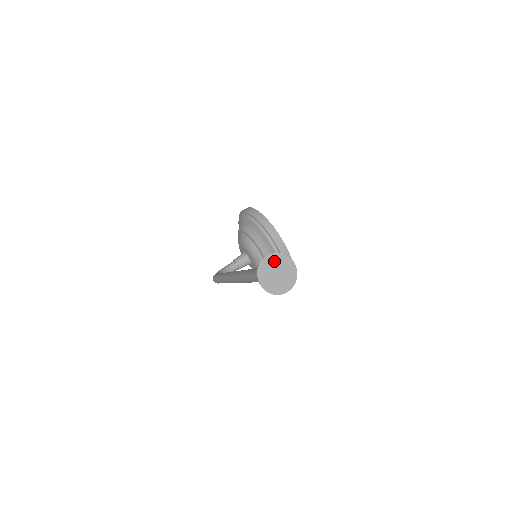
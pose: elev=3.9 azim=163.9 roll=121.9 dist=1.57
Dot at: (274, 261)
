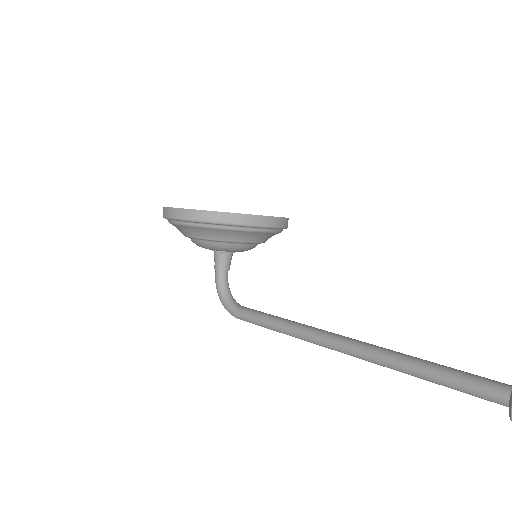
Dot at: out of frame
